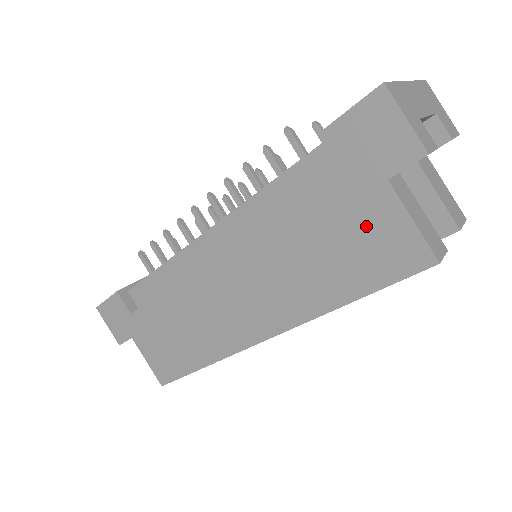
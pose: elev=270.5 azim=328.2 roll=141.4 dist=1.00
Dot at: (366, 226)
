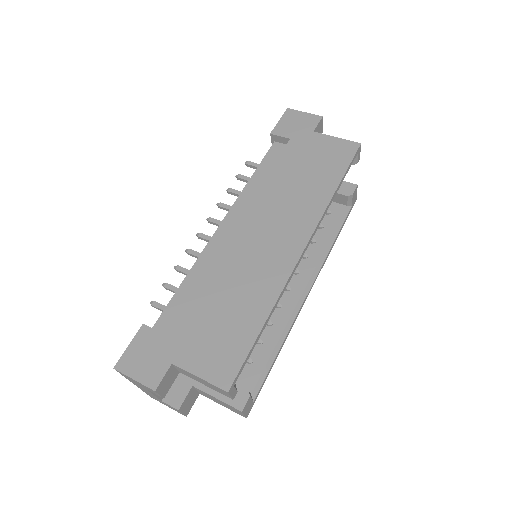
Dot at: (318, 151)
